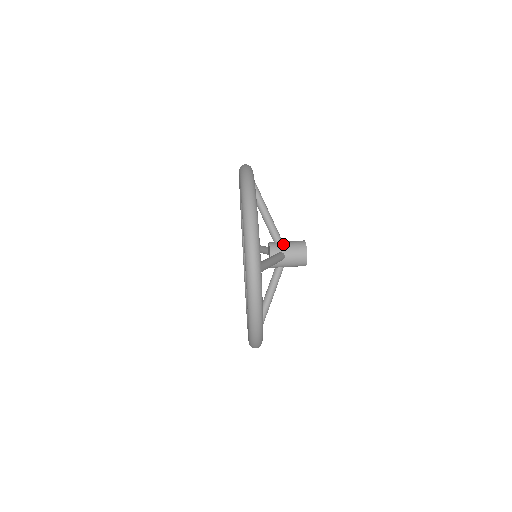
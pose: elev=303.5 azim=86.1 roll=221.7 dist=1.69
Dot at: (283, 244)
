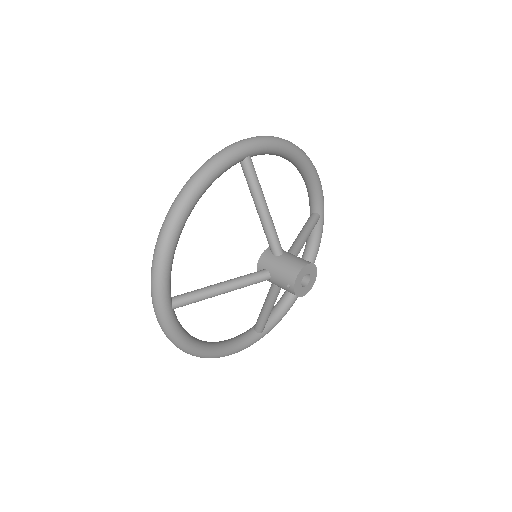
Dot at: occluded
